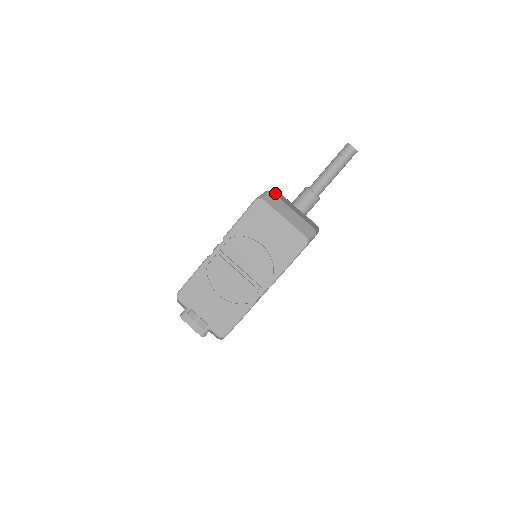
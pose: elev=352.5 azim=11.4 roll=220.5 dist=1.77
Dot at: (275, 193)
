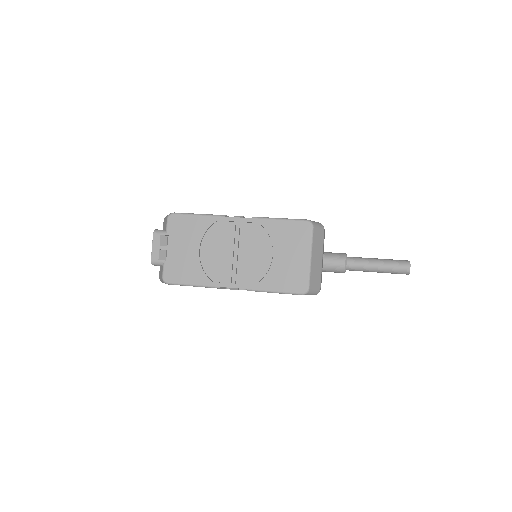
Dot at: occluded
